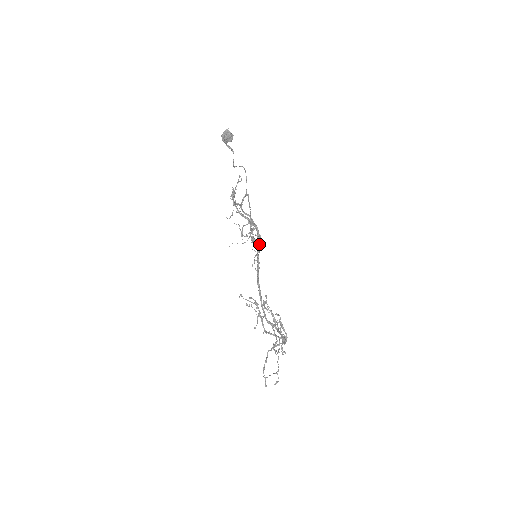
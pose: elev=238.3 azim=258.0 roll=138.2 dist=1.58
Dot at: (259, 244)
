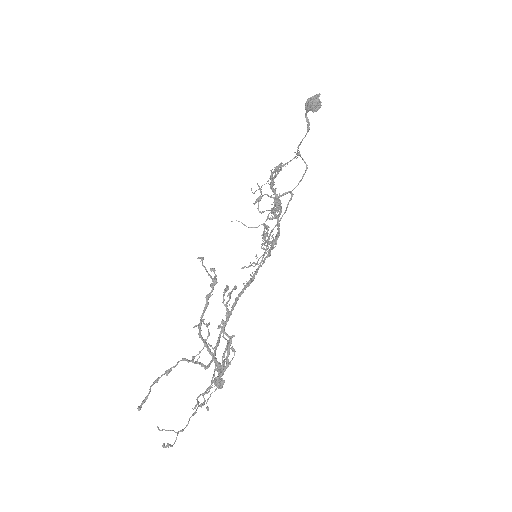
Dot at: (269, 252)
